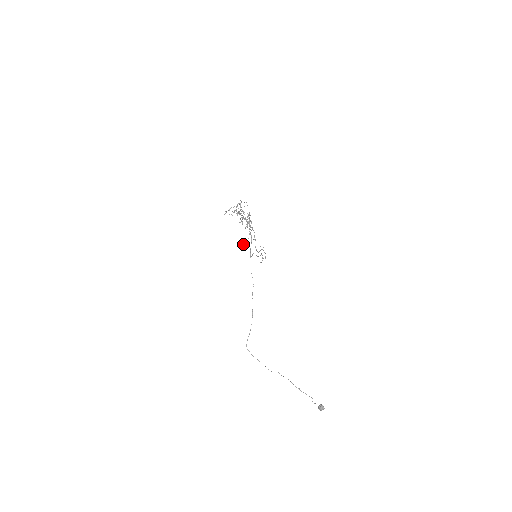
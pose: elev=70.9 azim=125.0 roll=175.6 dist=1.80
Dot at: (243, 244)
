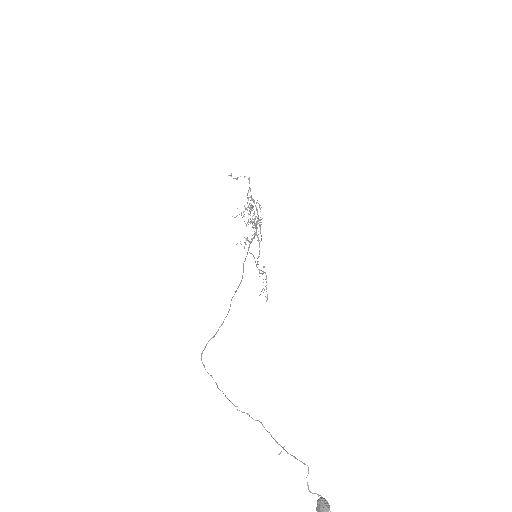
Dot at: occluded
